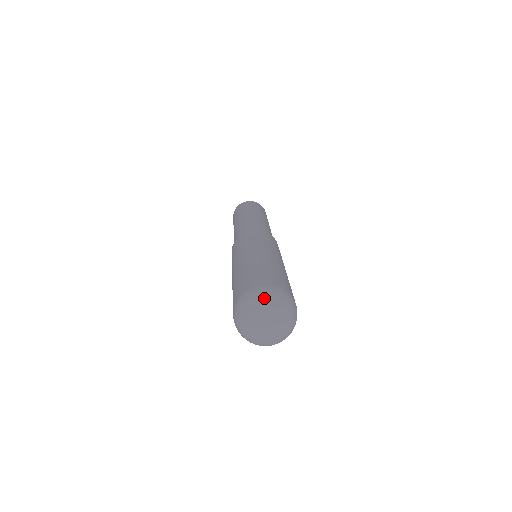
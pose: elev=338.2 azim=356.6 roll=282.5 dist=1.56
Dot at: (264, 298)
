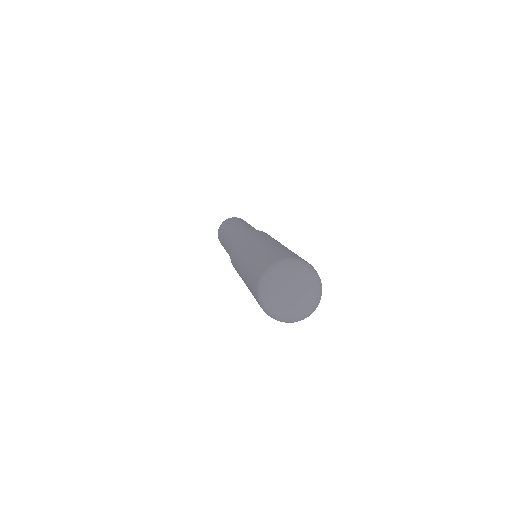
Dot at: (293, 267)
